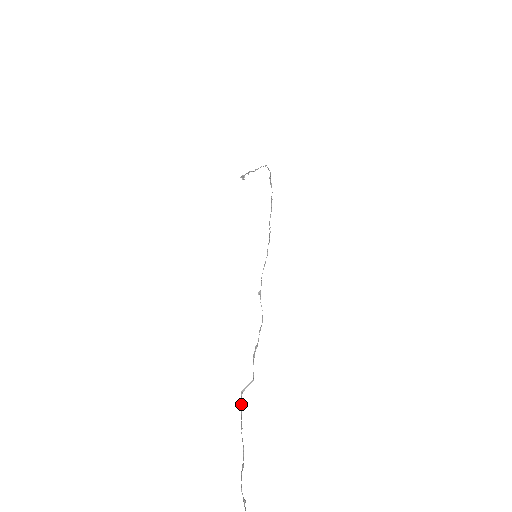
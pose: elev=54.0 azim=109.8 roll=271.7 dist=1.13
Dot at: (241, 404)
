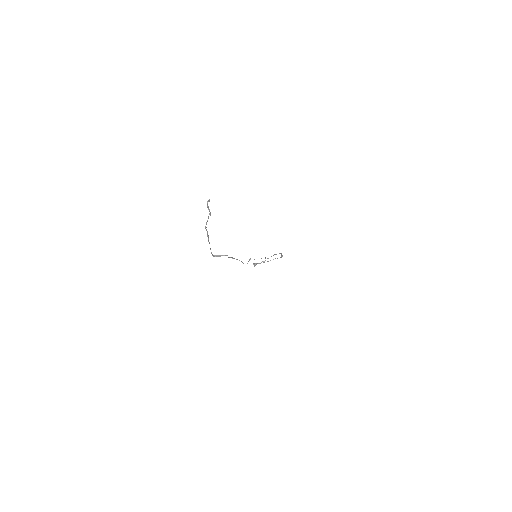
Dot at: occluded
